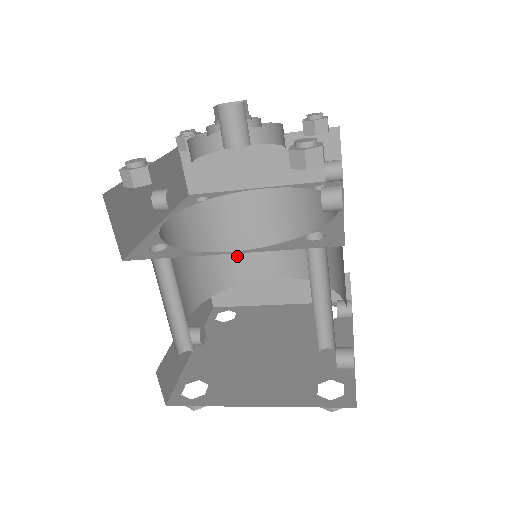
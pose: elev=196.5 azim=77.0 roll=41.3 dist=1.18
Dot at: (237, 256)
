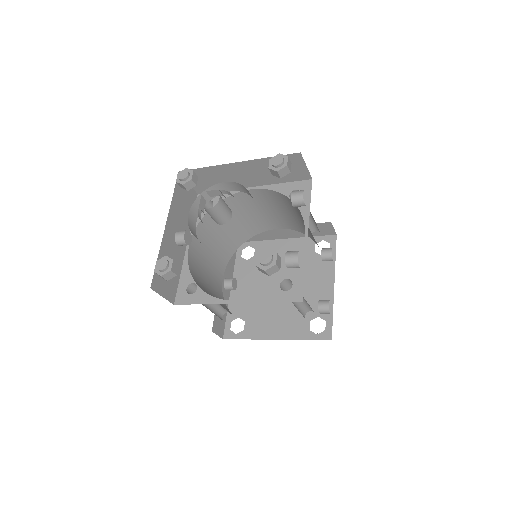
Dot at: (245, 225)
